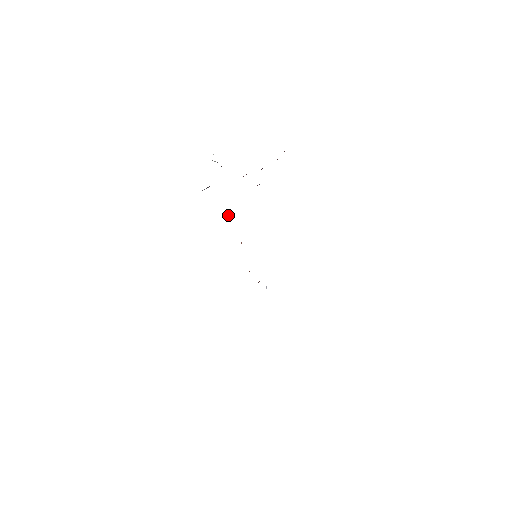
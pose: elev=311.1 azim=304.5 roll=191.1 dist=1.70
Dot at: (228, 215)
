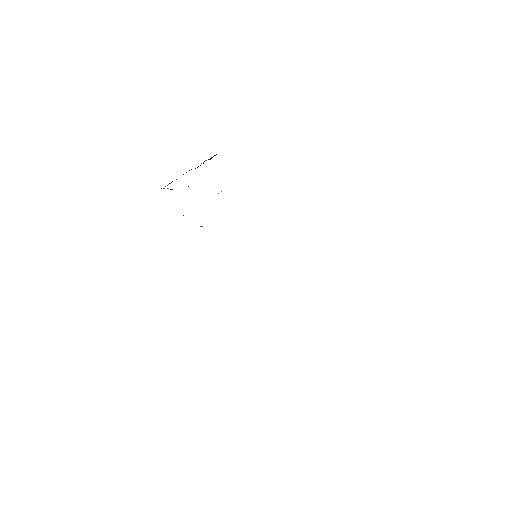
Dot at: (201, 226)
